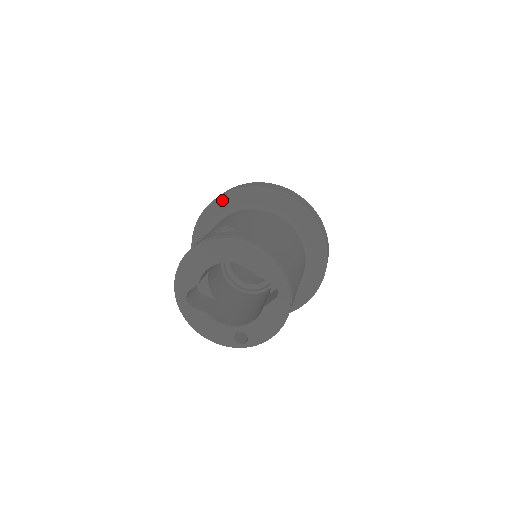
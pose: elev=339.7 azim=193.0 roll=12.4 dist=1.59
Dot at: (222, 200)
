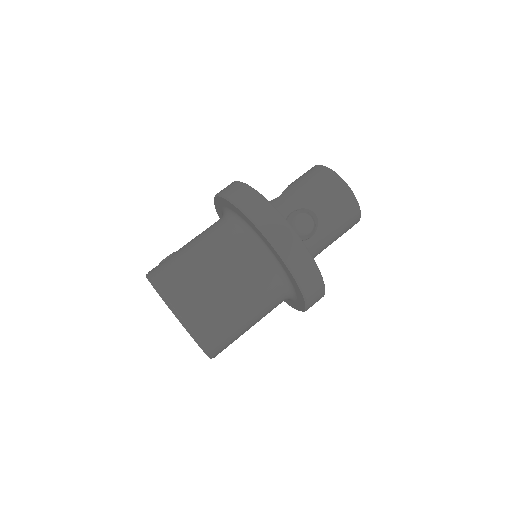
Dot at: (217, 208)
